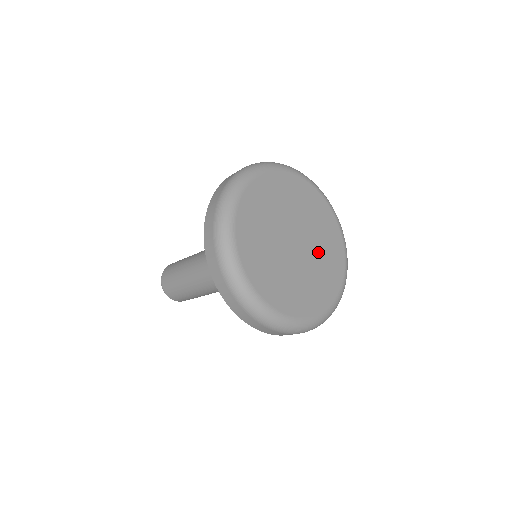
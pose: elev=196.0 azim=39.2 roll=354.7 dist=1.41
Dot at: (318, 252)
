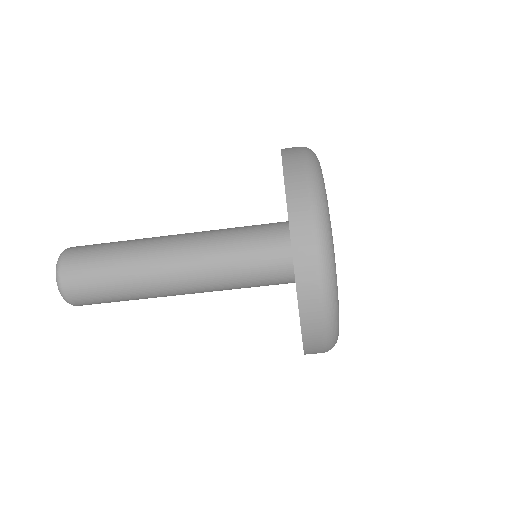
Dot at: occluded
